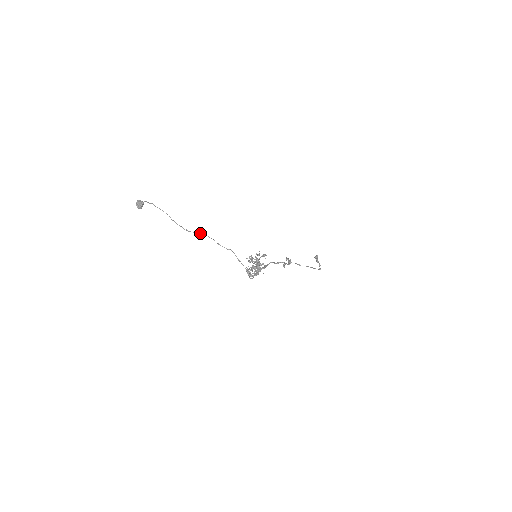
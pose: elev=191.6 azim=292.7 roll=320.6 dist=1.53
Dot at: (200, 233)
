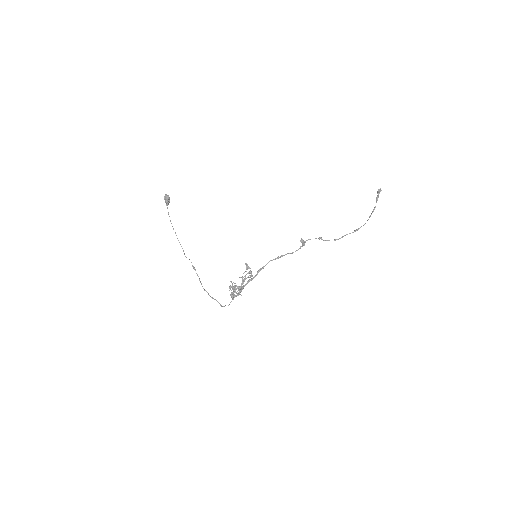
Dot at: occluded
